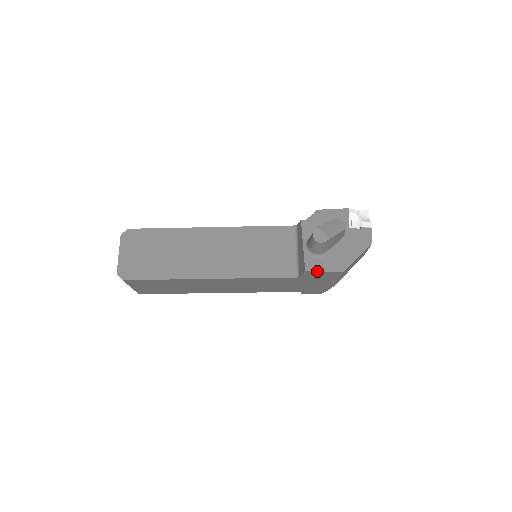
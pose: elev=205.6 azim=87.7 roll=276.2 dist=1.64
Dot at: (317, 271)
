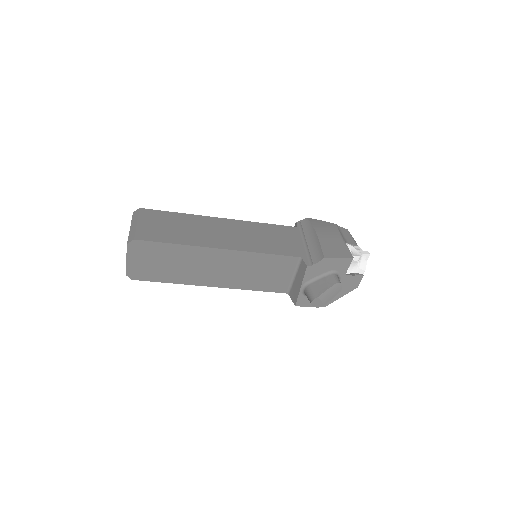
Dot at: (305, 306)
